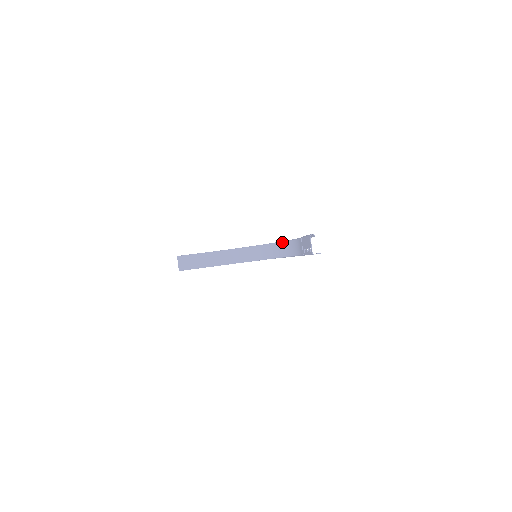
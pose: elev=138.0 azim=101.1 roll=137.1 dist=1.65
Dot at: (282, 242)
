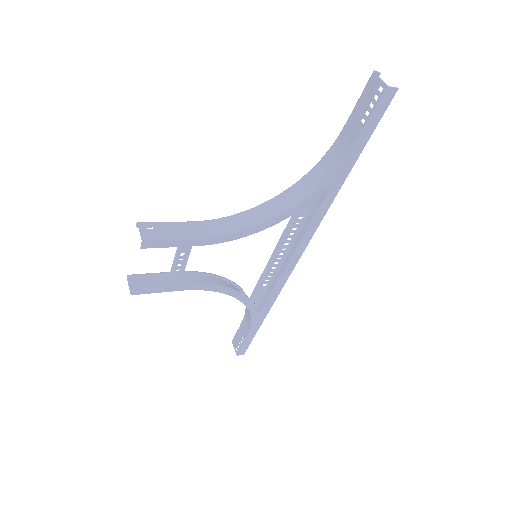
Dot at: (309, 171)
